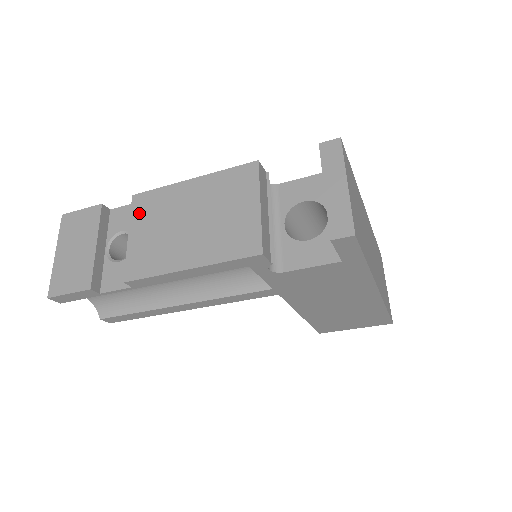
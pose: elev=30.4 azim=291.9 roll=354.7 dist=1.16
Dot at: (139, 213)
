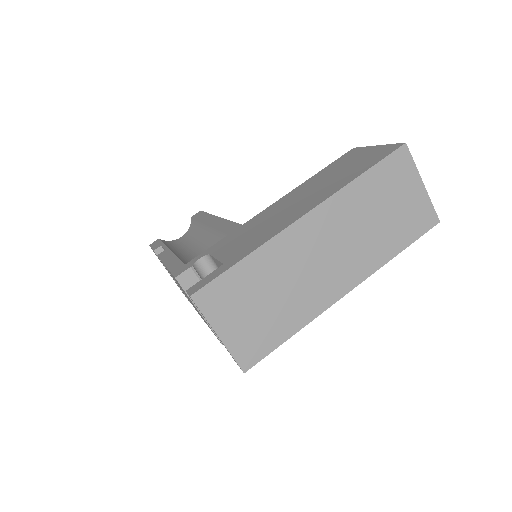
Dot at: (168, 271)
